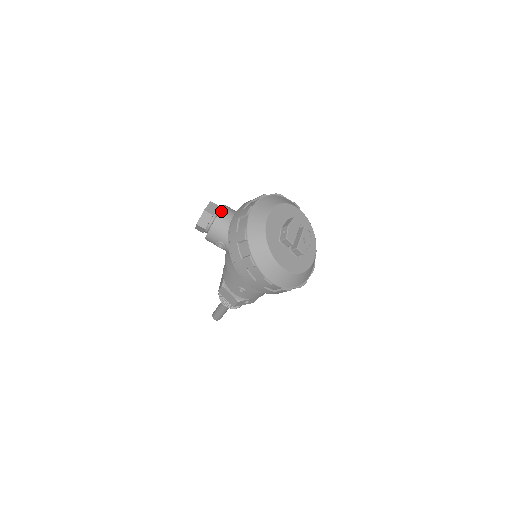
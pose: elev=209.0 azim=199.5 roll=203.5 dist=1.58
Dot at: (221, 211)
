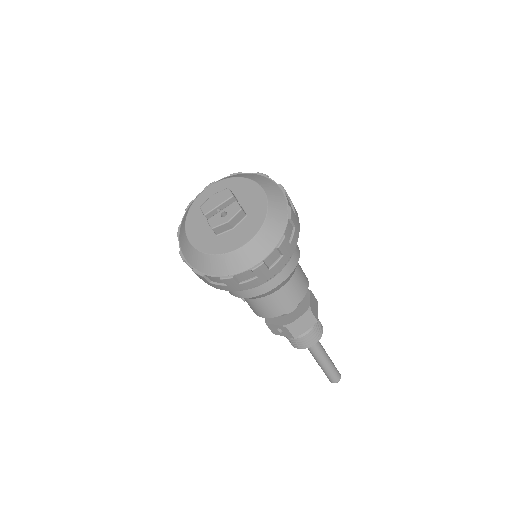
Dot at: occluded
